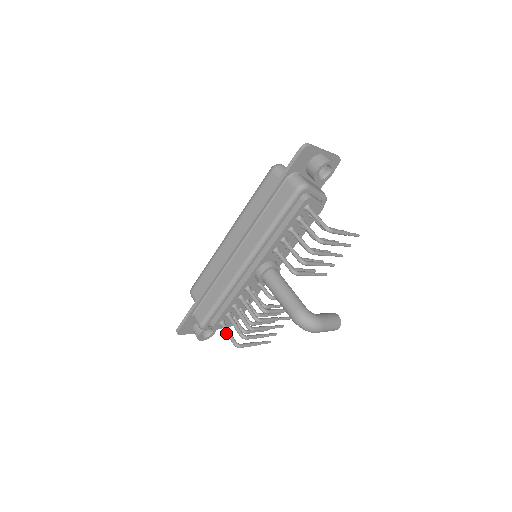
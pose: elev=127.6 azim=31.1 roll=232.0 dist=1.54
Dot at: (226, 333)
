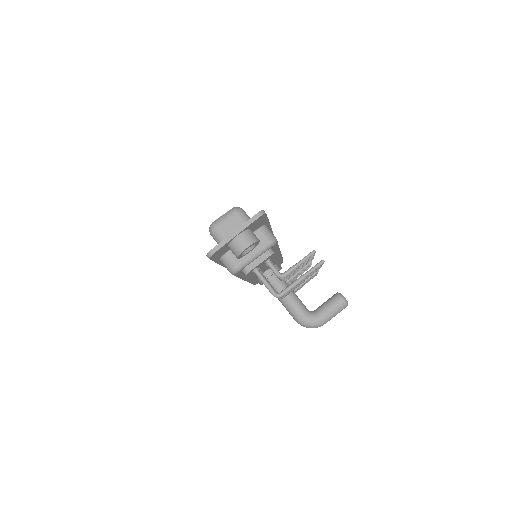
Dot at: occluded
